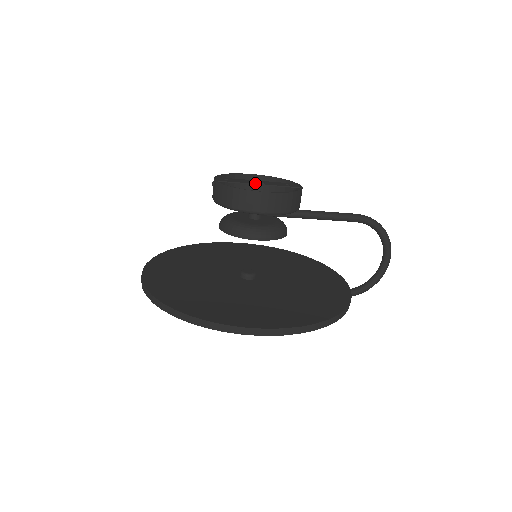
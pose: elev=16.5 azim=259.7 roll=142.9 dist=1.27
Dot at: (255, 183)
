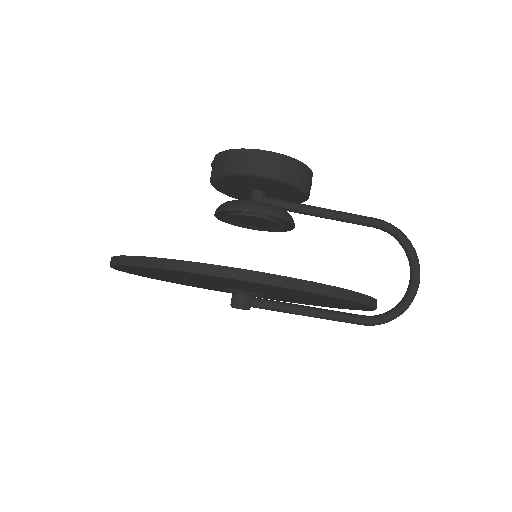
Dot at: occluded
